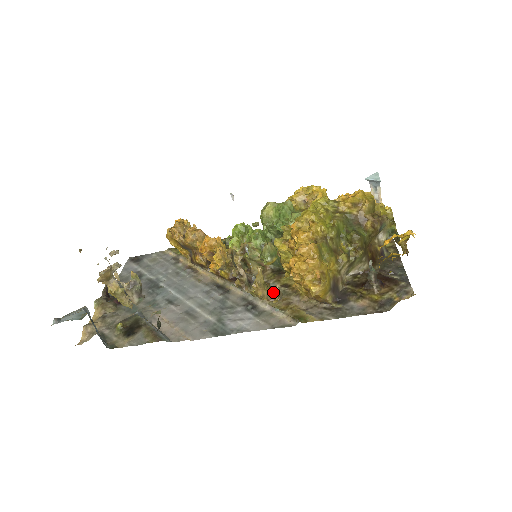
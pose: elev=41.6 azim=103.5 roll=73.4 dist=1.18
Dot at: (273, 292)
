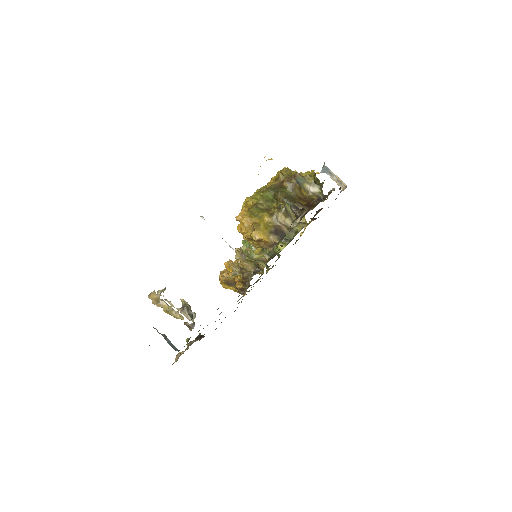
Dot at: (257, 264)
